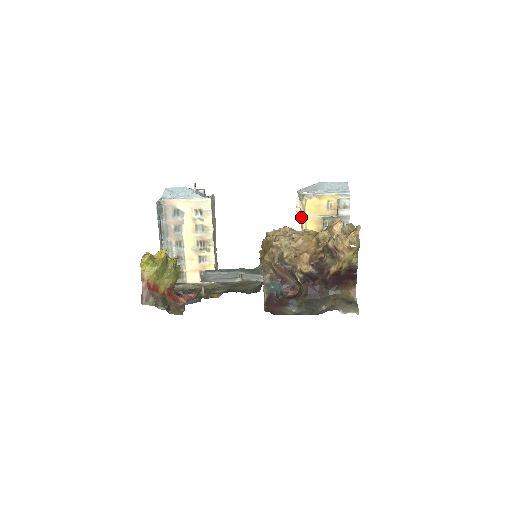
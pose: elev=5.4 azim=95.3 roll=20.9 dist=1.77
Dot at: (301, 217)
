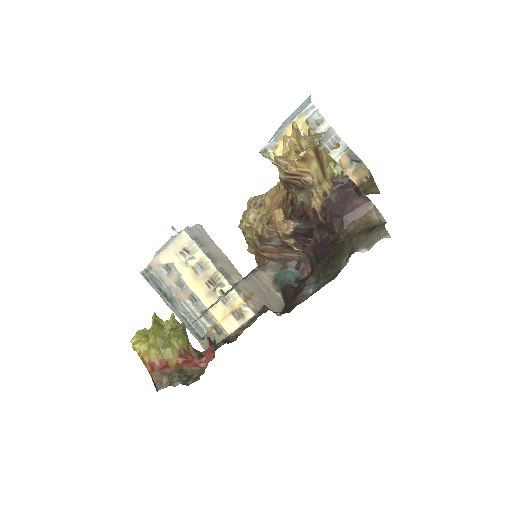
Dot at: occluded
